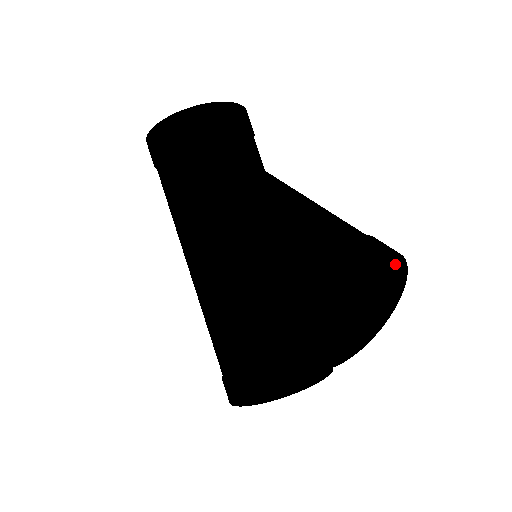
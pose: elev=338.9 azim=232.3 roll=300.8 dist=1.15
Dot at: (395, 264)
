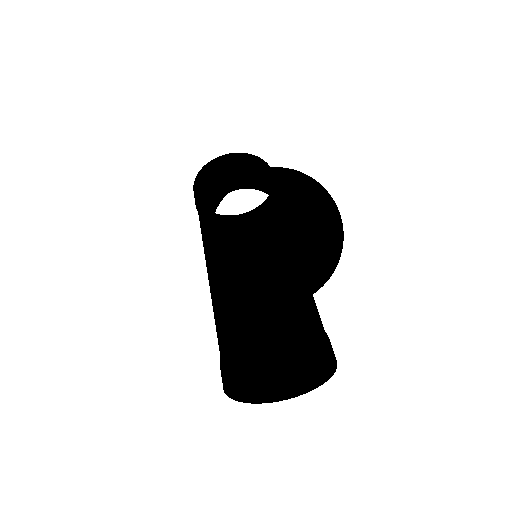
Dot at: (325, 199)
